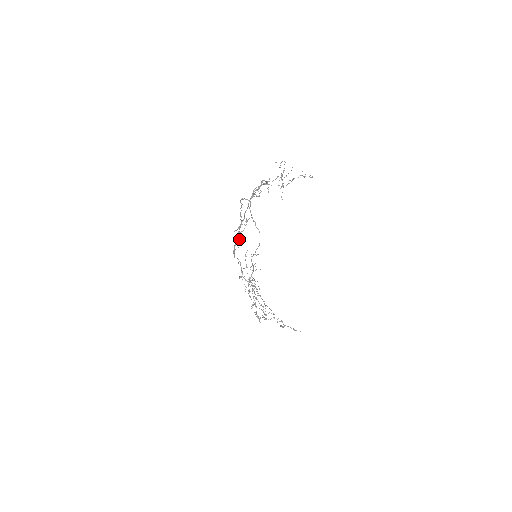
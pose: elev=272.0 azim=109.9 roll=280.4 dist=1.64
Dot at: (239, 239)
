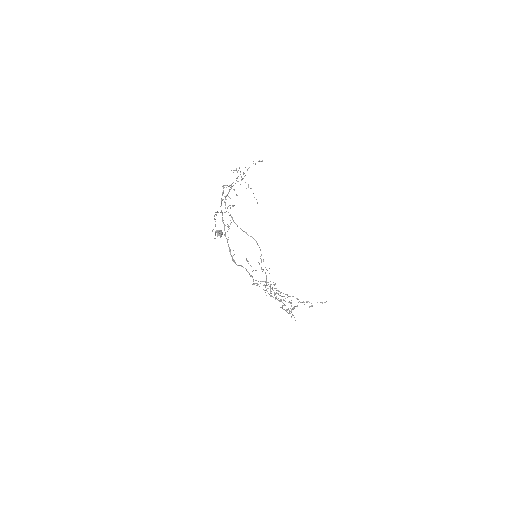
Dot at: (218, 235)
